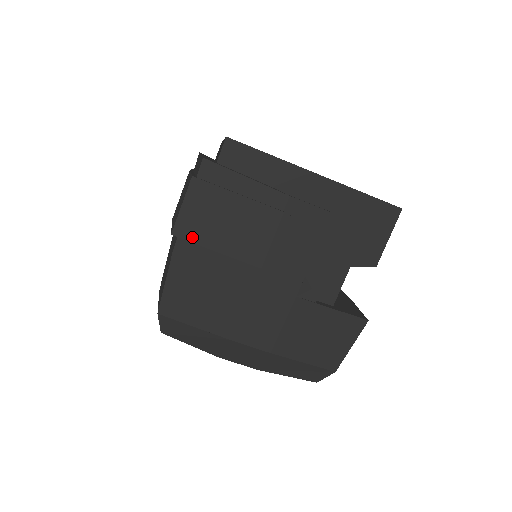
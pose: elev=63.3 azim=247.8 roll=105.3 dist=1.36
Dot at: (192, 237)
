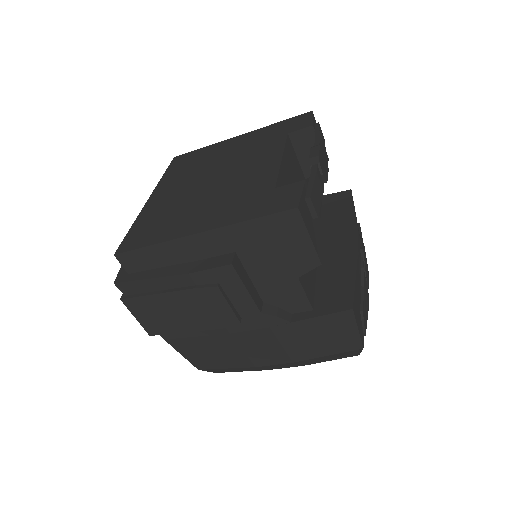
Dot at: (162, 331)
